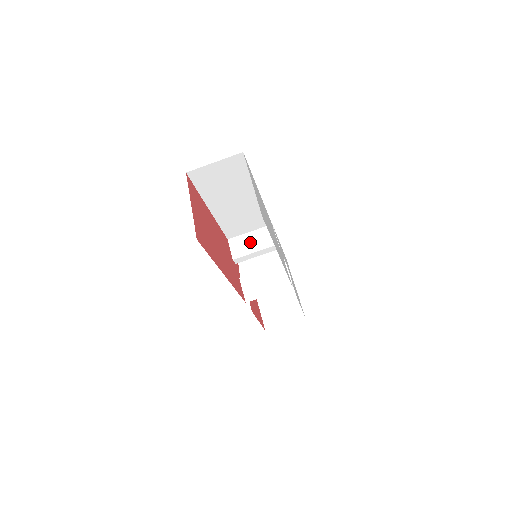
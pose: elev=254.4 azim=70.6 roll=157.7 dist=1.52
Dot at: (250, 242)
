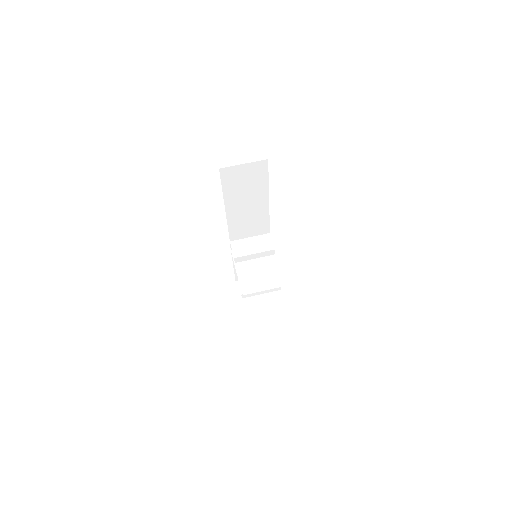
Dot at: (250, 245)
